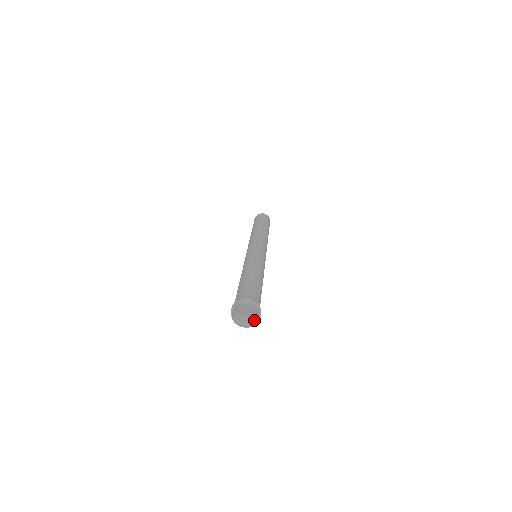
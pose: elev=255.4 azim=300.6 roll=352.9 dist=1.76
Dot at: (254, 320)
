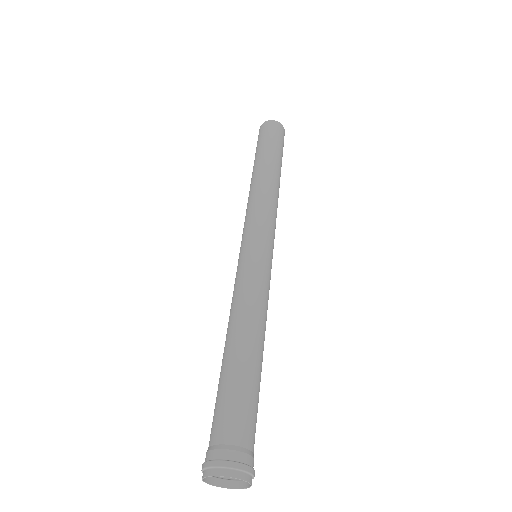
Dot at: occluded
